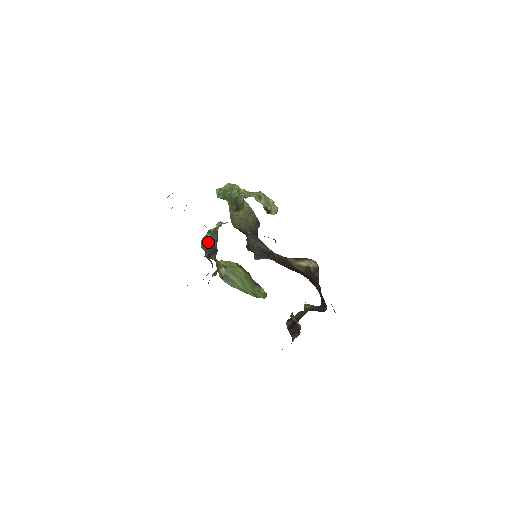
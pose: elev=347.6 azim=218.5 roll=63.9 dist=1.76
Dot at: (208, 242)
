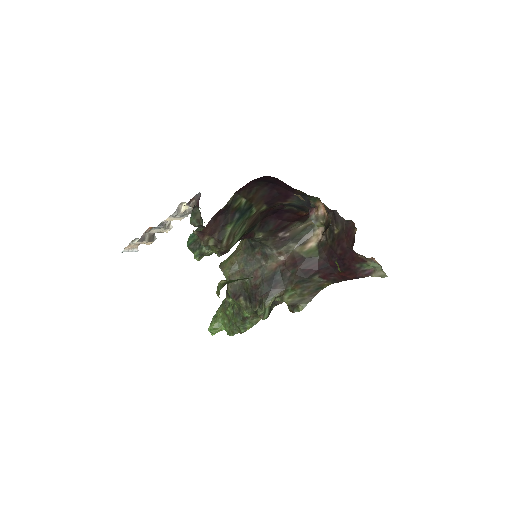
Dot at: (194, 236)
